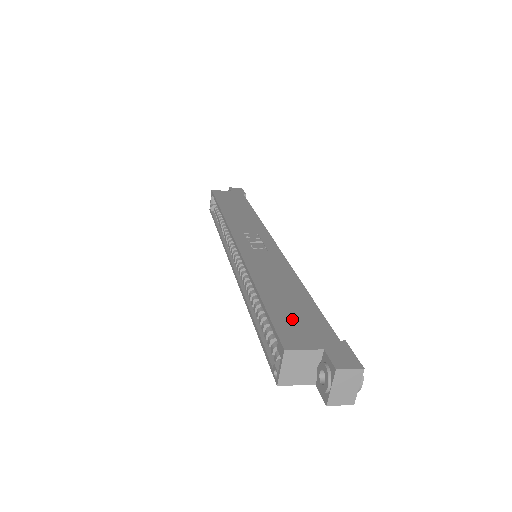
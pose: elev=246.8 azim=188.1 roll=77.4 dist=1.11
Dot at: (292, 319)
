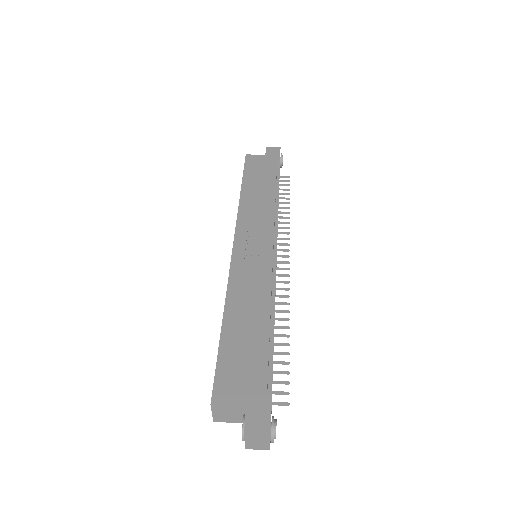
Dot at: (236, 364)
